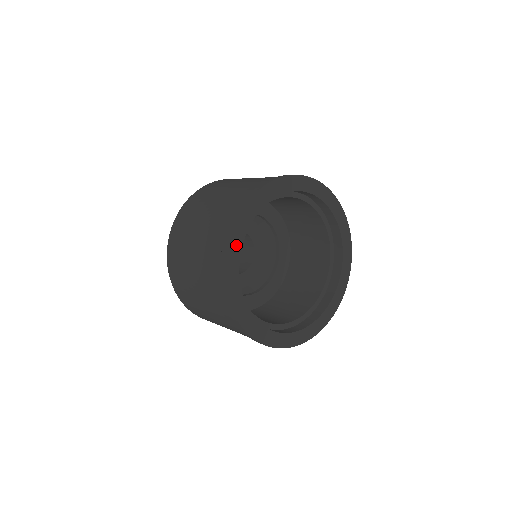
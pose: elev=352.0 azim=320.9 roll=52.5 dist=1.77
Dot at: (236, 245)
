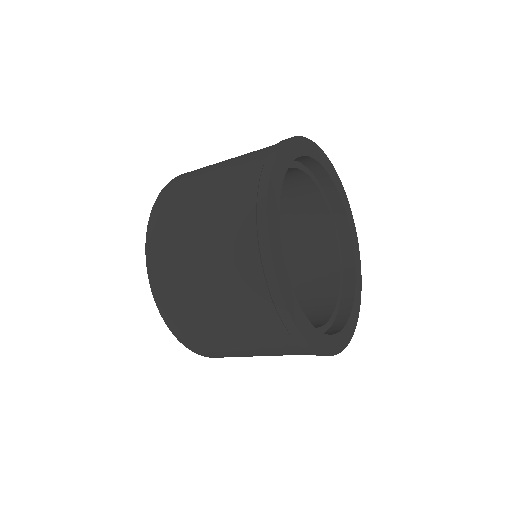
Dot at: (292, 151)
